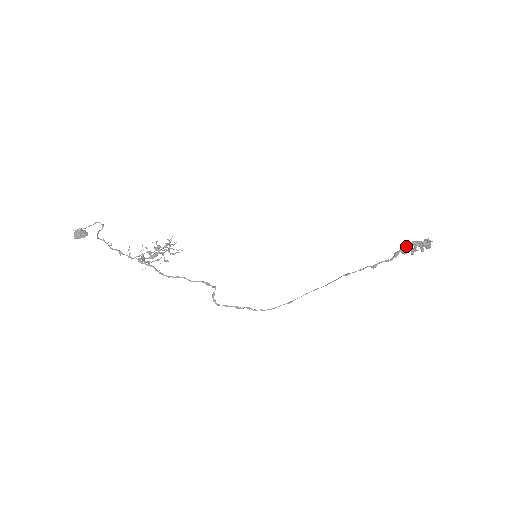
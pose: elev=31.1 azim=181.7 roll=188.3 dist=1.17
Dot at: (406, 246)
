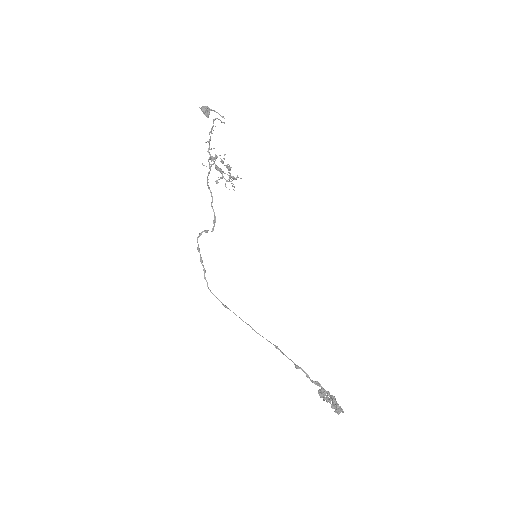
Dot at: occluded
